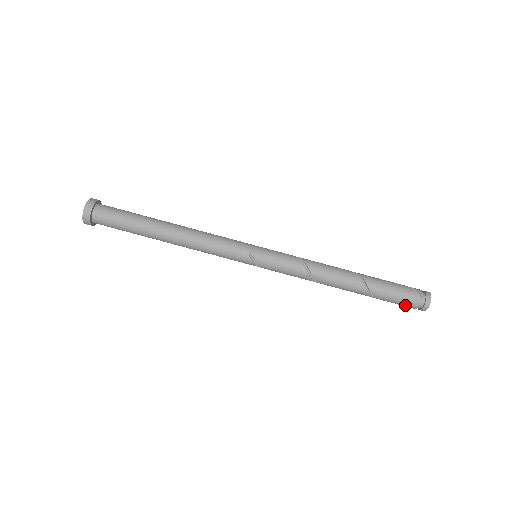
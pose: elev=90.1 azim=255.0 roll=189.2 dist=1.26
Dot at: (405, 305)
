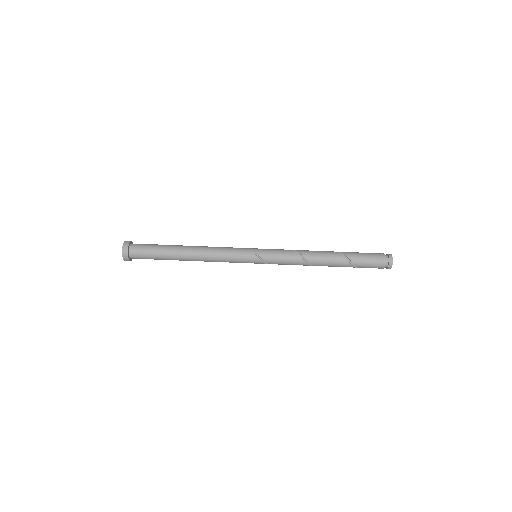
Dot at: (376, 262)
